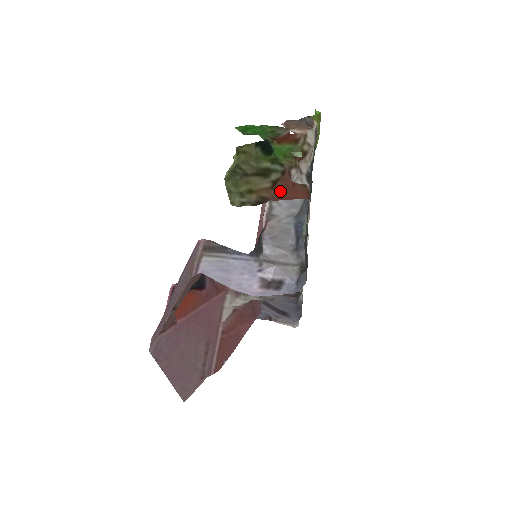
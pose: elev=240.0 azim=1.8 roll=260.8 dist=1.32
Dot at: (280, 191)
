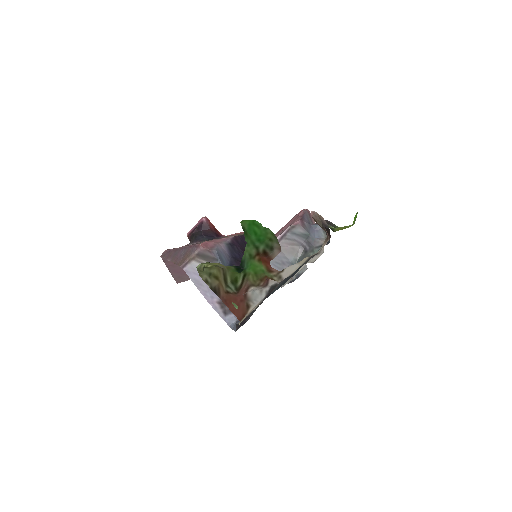
Dot at: (229, 298)
